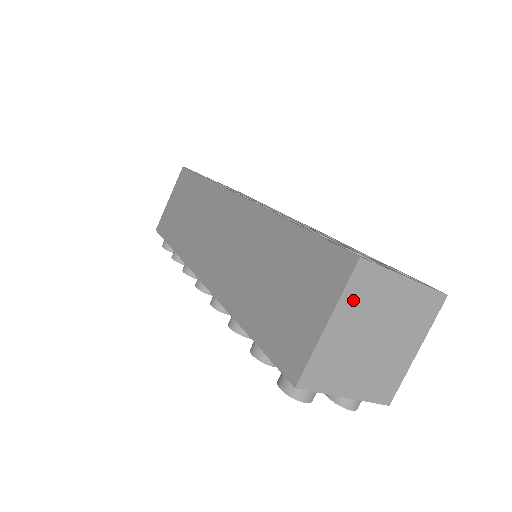
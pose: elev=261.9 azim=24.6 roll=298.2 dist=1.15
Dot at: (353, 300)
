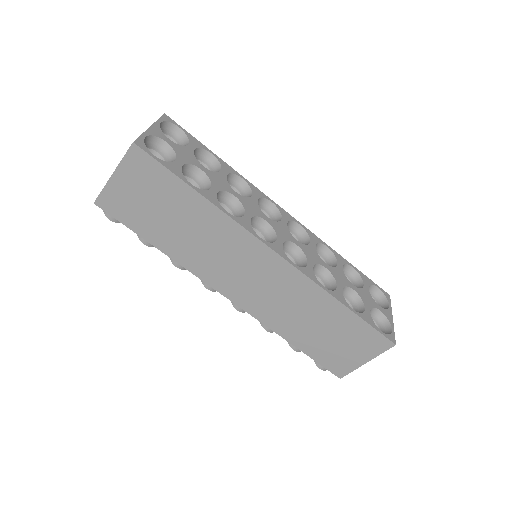
Dot at: occluded
